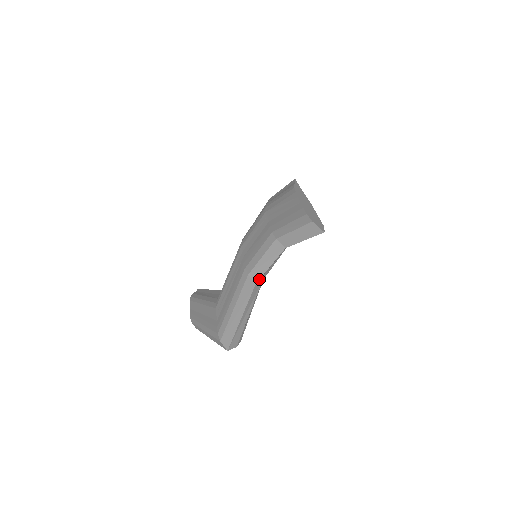
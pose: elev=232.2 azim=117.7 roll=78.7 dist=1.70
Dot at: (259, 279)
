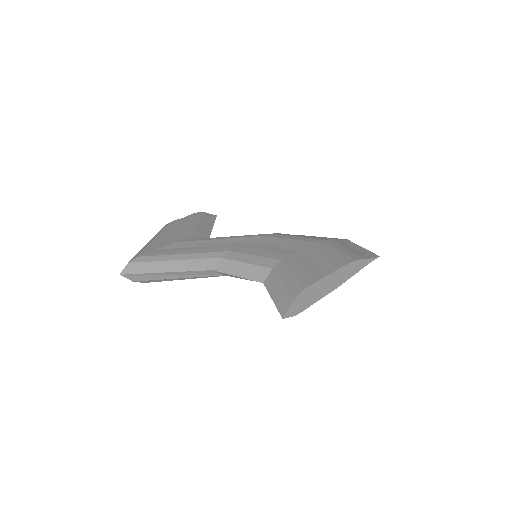
Dot at: (219, 271)
